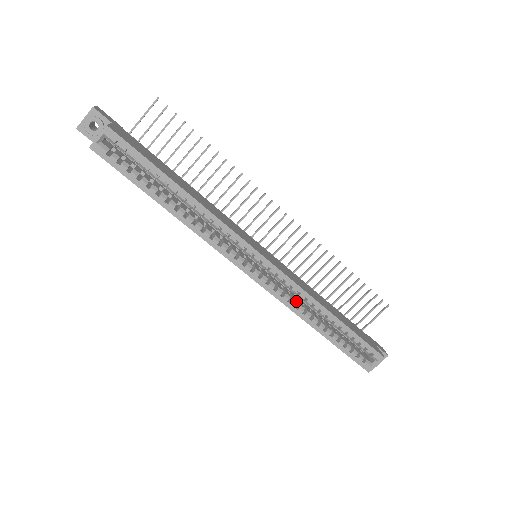
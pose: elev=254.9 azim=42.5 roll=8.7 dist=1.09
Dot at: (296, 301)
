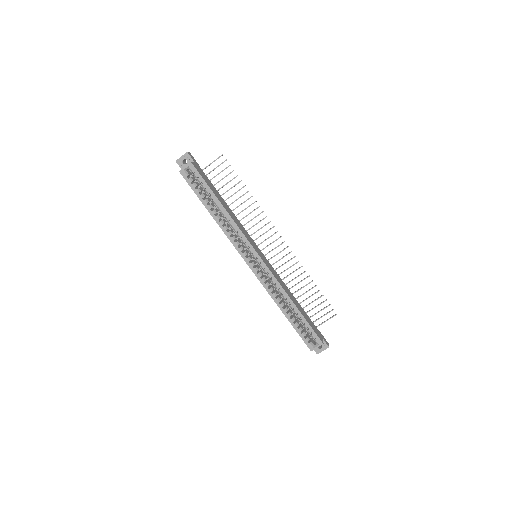
Dot at: (273, 289)
